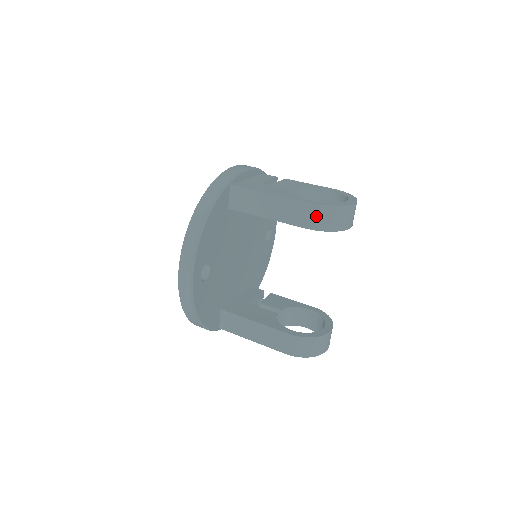
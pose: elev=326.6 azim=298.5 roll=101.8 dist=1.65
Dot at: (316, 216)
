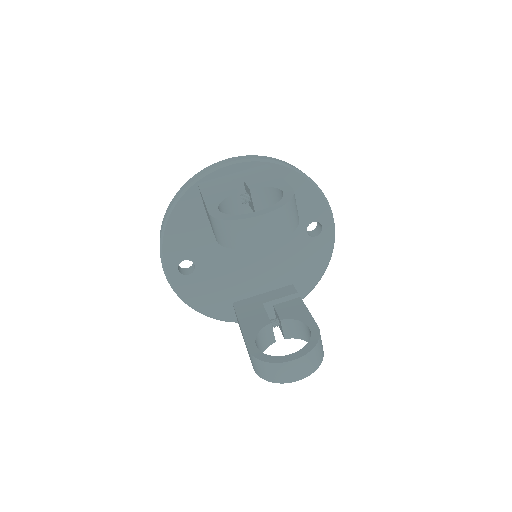
Dot at: (215, 229)
